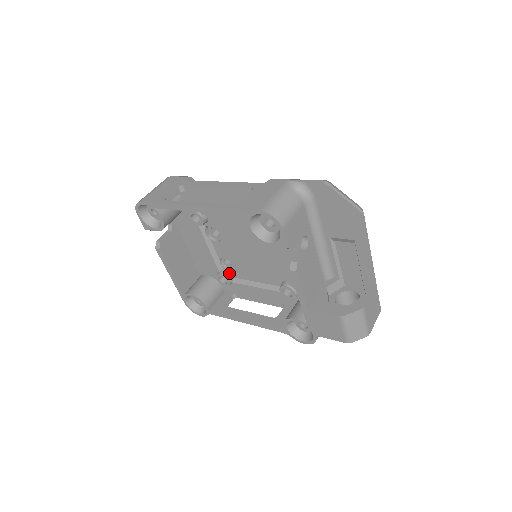
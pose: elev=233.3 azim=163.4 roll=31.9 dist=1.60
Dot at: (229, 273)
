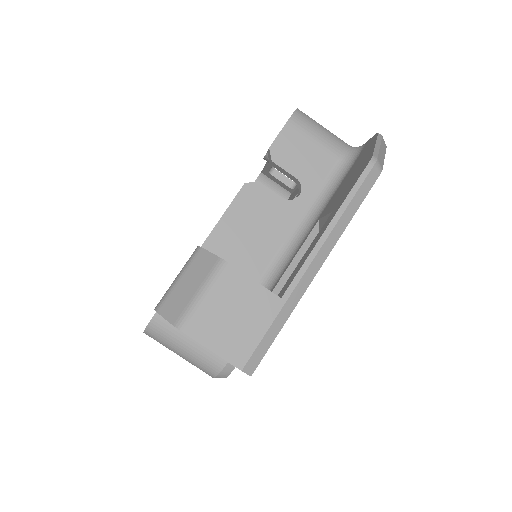
Dot at: occluded
